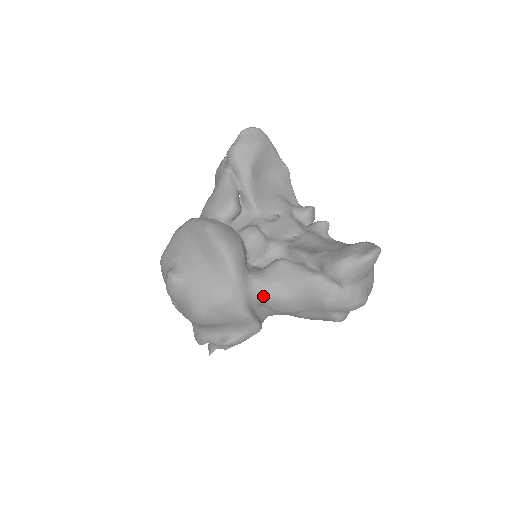
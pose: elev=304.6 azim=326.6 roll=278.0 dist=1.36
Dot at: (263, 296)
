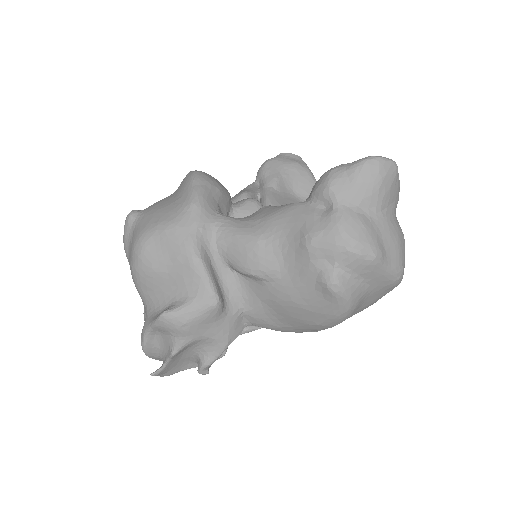
Dot at: (226, 236)
